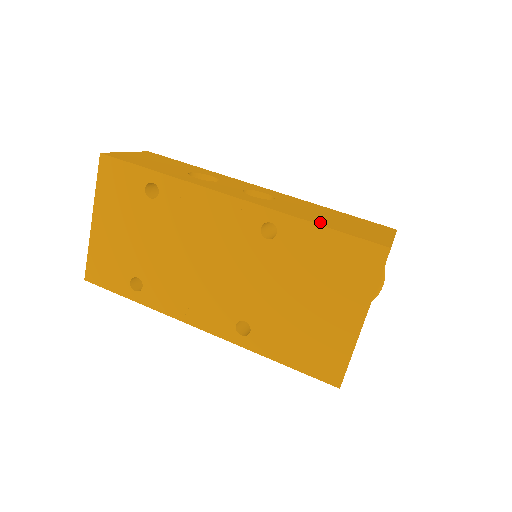
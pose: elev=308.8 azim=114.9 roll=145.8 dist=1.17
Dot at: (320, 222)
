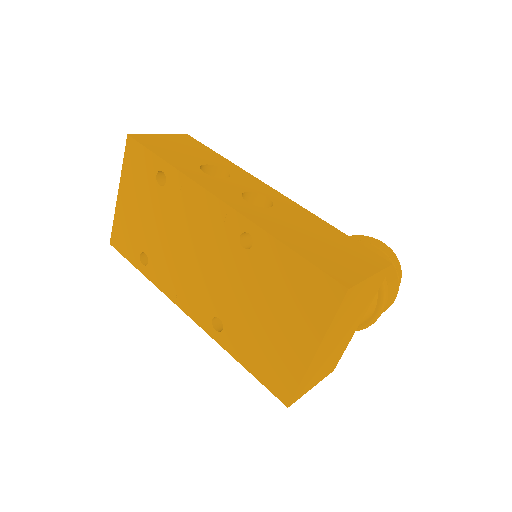
Dot at: (293, 244)
